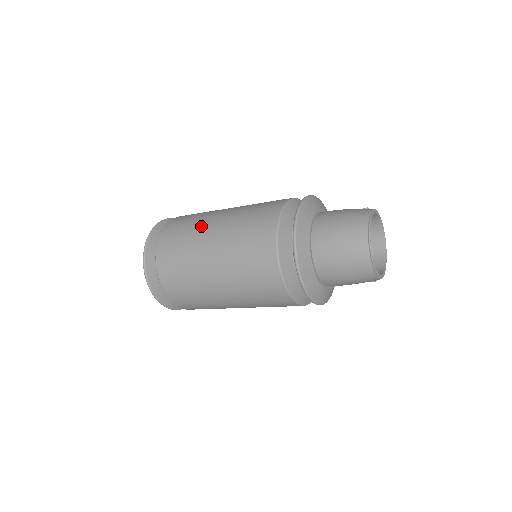
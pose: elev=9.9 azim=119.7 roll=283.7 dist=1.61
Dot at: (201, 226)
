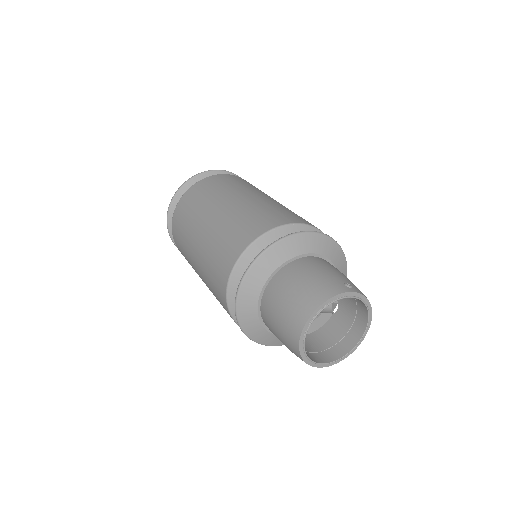
Dot at: (216, 199)
